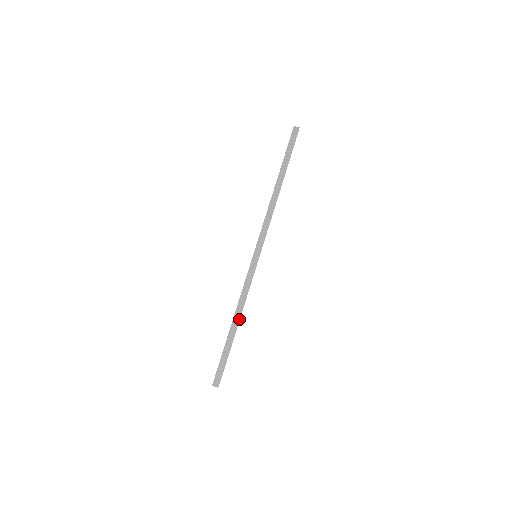
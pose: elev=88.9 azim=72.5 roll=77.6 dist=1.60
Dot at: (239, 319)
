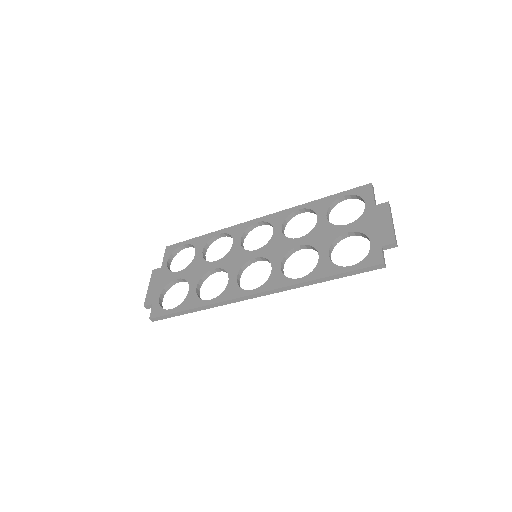
Dot at: occluded
